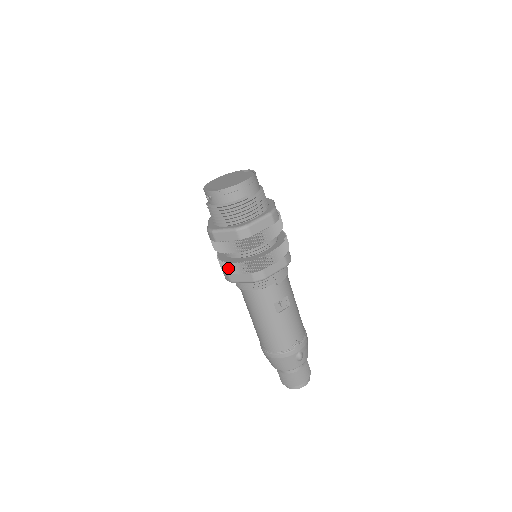
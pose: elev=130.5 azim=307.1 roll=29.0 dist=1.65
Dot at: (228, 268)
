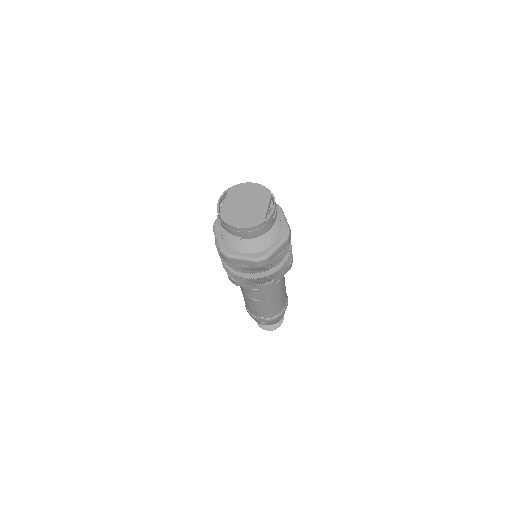
Dot at: occluded
